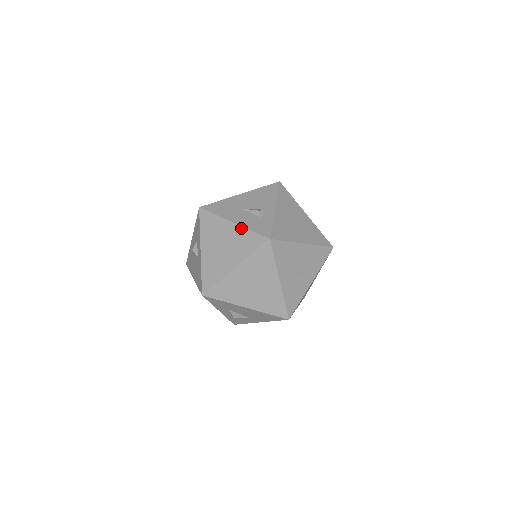
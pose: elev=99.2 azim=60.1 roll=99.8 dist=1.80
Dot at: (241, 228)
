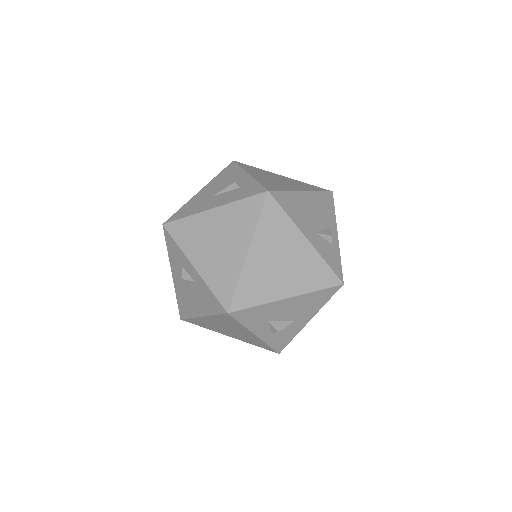
Dot at: (227, 206)
